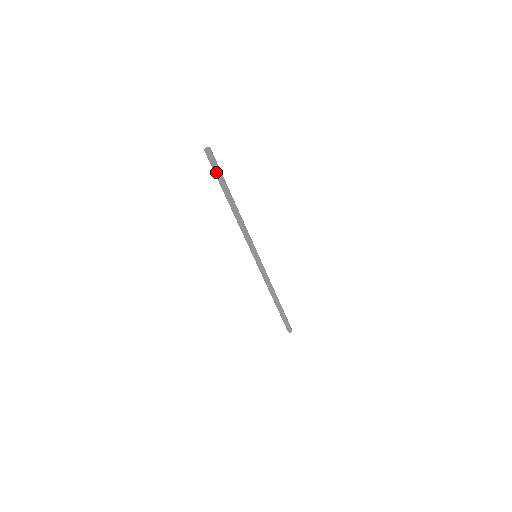
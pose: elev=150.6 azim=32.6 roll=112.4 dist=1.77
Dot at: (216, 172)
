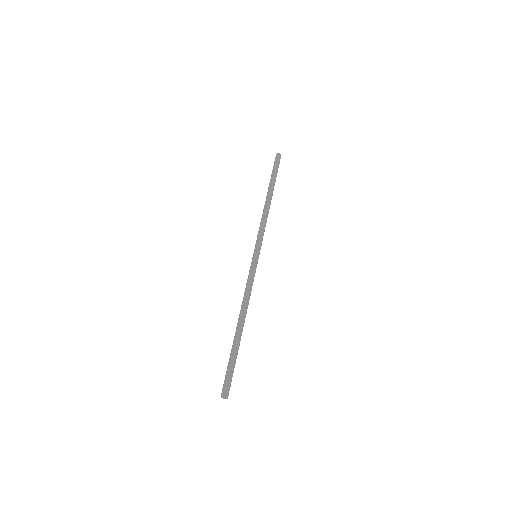
Dot at: (275, 169)
